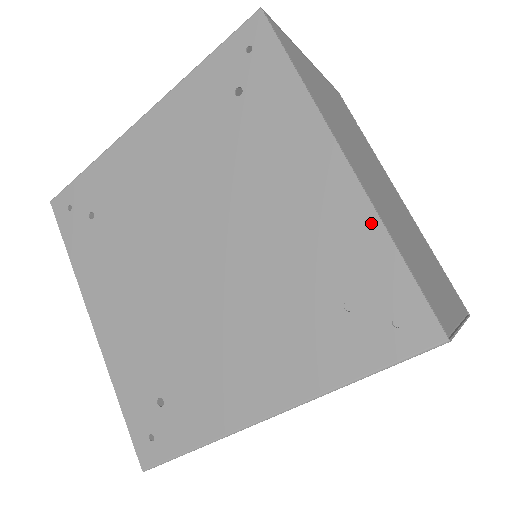
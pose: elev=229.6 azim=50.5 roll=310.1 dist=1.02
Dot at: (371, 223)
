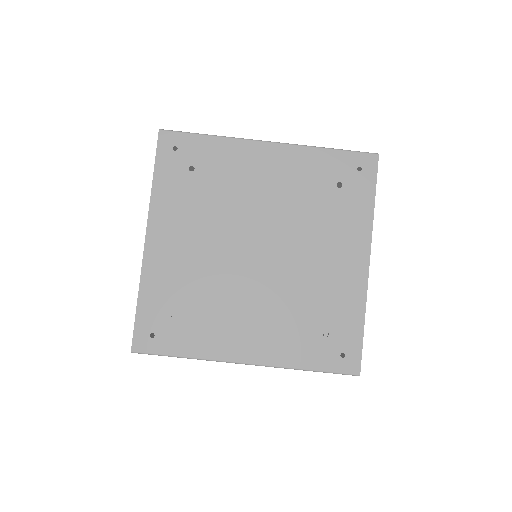
Dot at: (361, 303)
